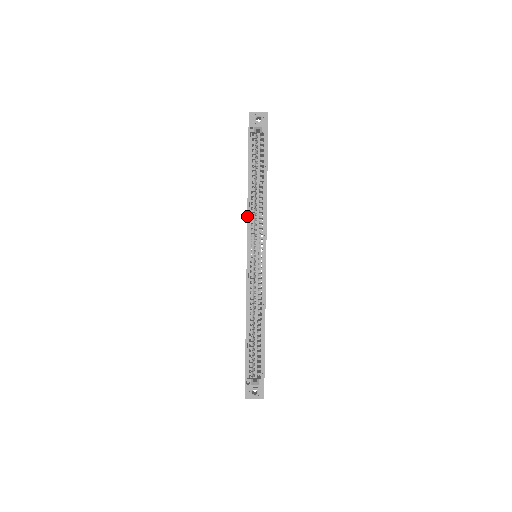
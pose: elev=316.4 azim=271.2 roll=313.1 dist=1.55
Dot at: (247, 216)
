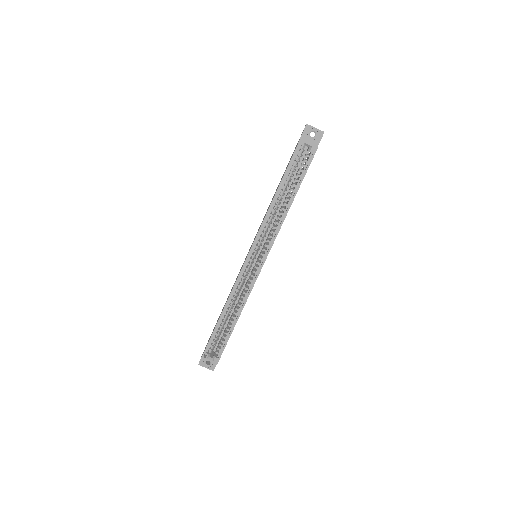
Dot at: (262, 222)
